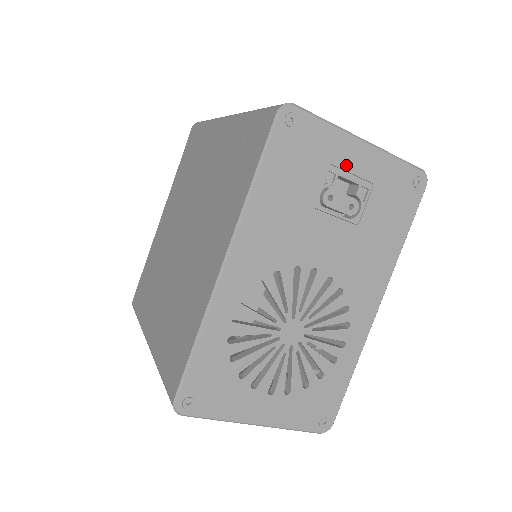
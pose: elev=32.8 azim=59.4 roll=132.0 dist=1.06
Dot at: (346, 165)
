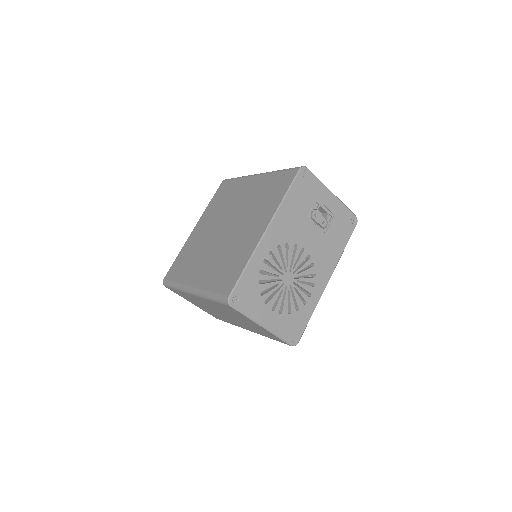
Dot at: (324, 202)
